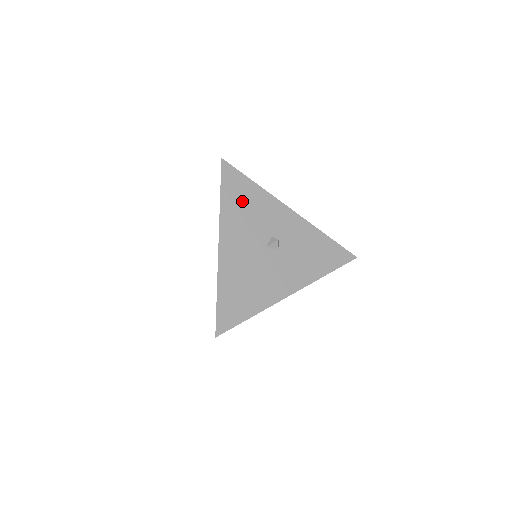
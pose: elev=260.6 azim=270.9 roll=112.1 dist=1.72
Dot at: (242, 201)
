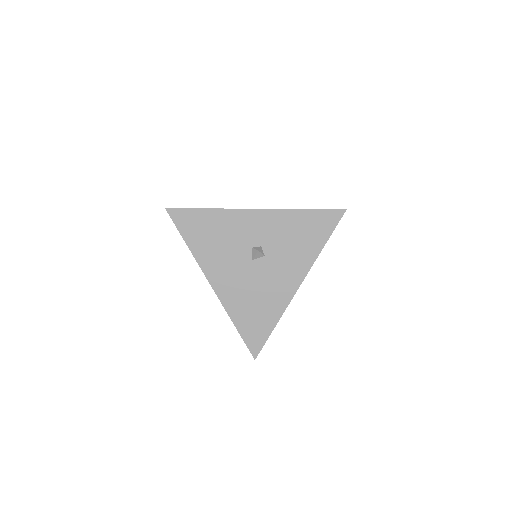
Dot at: (207, 235)
